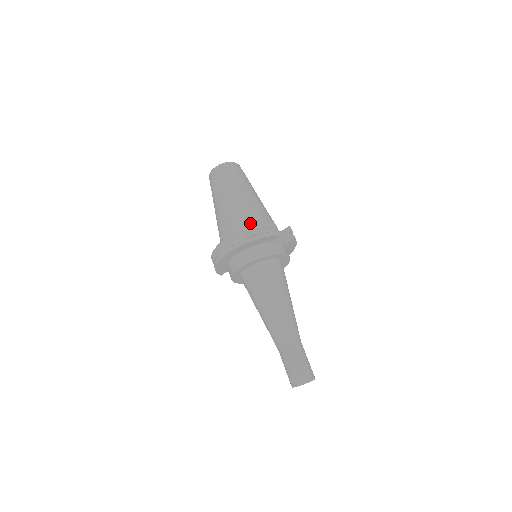
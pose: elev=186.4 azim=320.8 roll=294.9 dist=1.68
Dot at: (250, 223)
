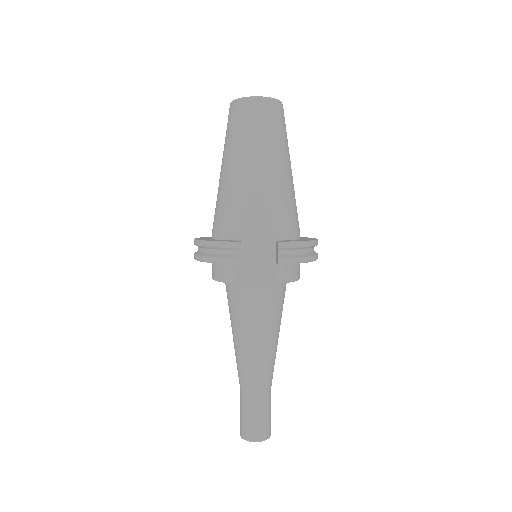
Dot at: (225, 225)
